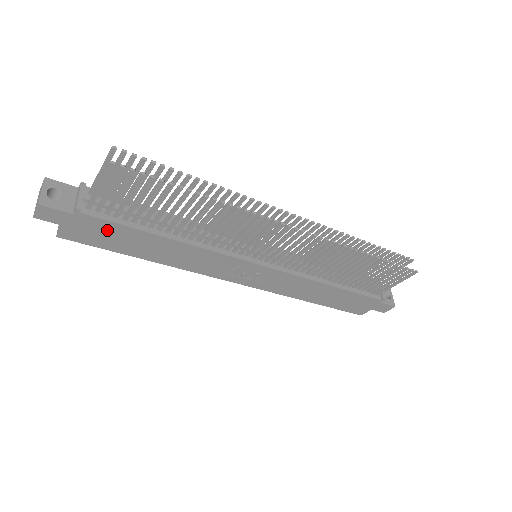
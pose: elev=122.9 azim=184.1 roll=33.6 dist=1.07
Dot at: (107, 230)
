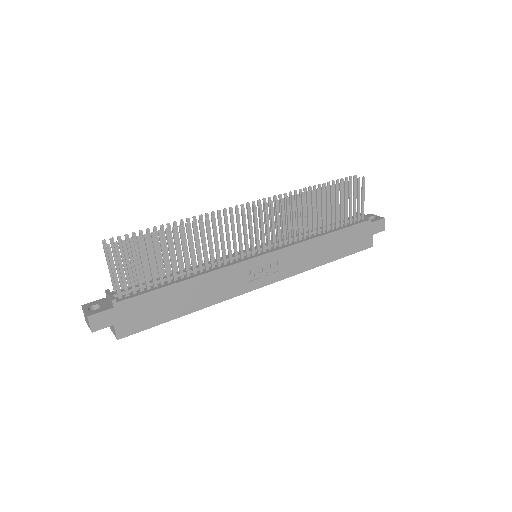
Dot at: (144, 305)
